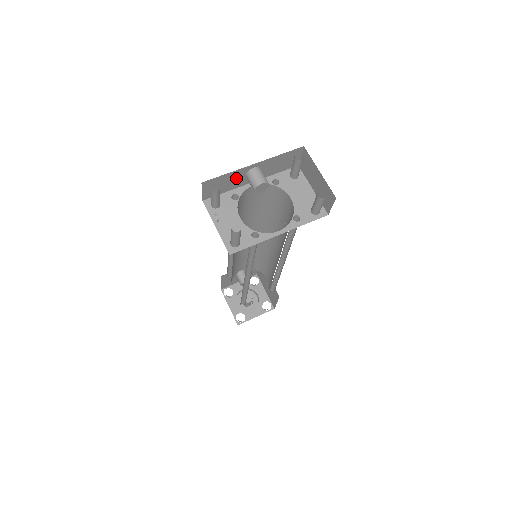
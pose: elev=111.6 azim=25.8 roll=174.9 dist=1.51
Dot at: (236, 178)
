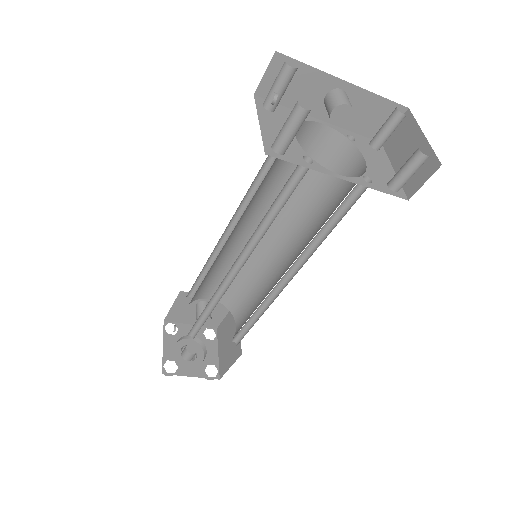
Dot at: (313, 90)
